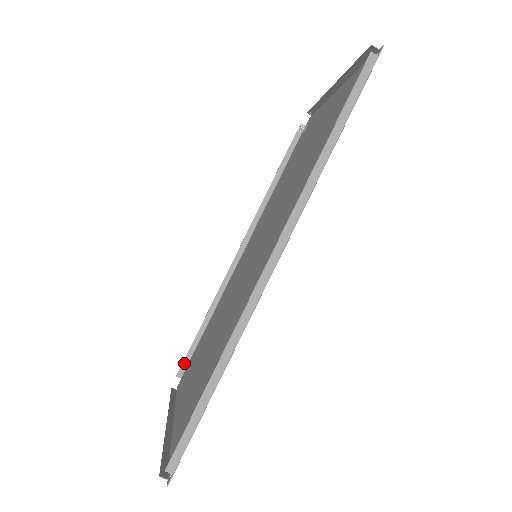
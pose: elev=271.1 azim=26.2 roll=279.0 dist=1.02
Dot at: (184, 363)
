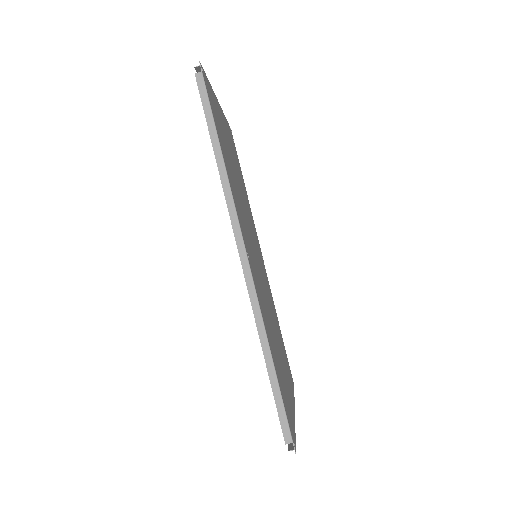
Dot at: occluded
